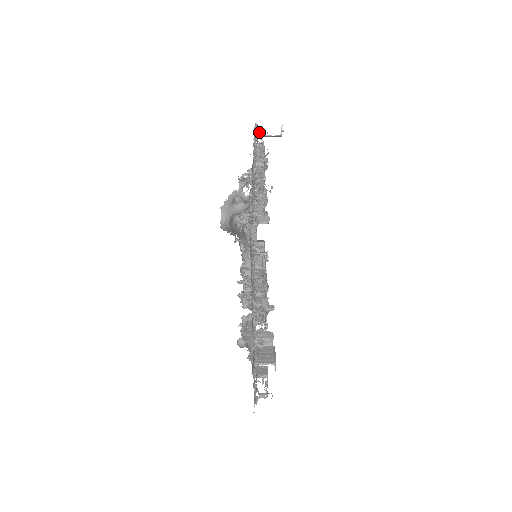
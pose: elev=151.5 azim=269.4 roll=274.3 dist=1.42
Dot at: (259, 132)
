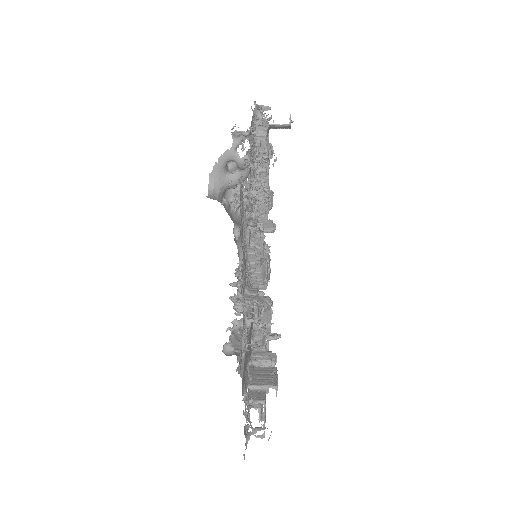
Dot at: (262, 106)
